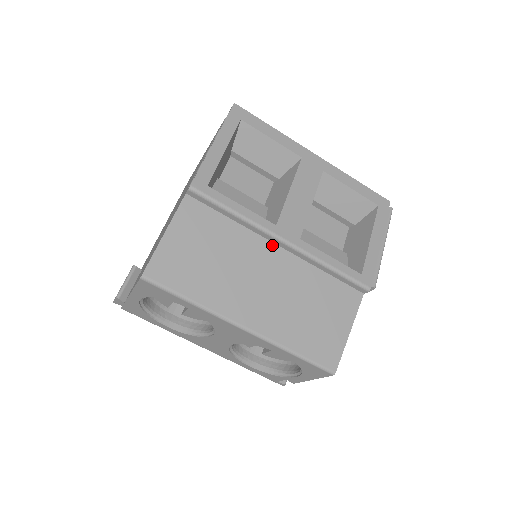
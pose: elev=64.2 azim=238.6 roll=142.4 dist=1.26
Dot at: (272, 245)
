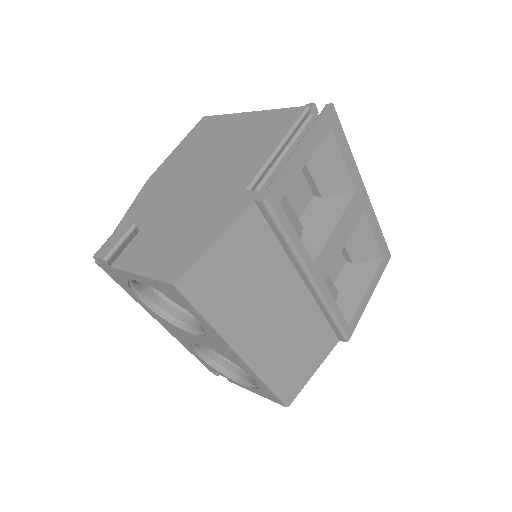
Dot at: (299, 279)
